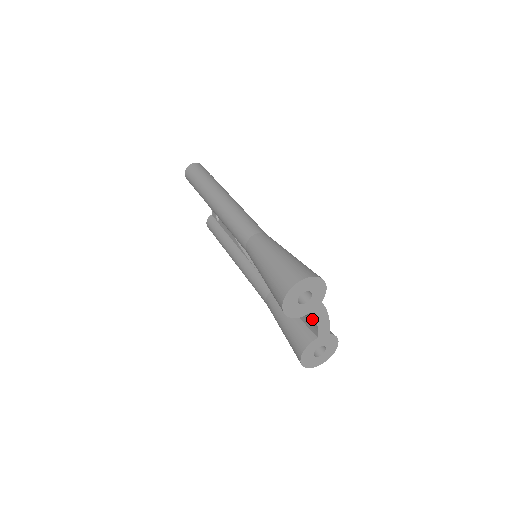
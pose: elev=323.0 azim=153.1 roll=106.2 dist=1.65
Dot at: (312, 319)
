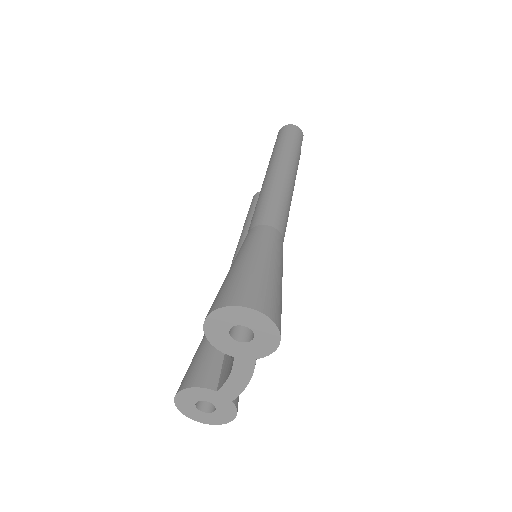
Dot at: (231, 366)
